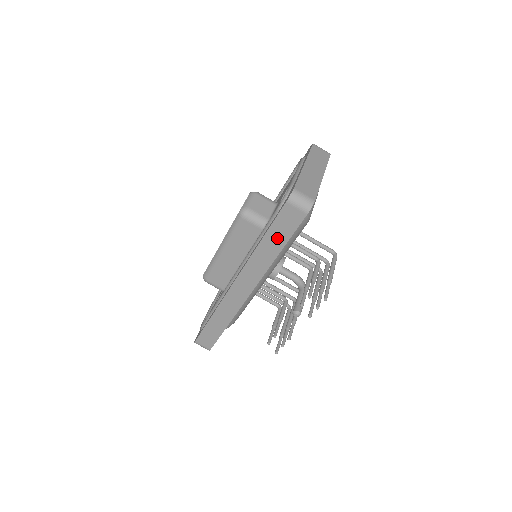
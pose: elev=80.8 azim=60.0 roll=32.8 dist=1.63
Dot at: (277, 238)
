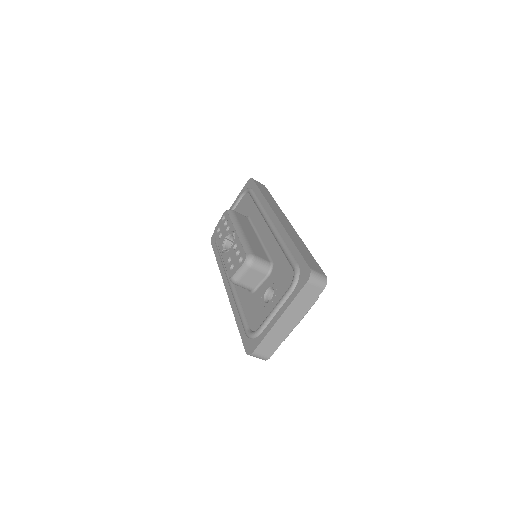
Dot at: occluded
